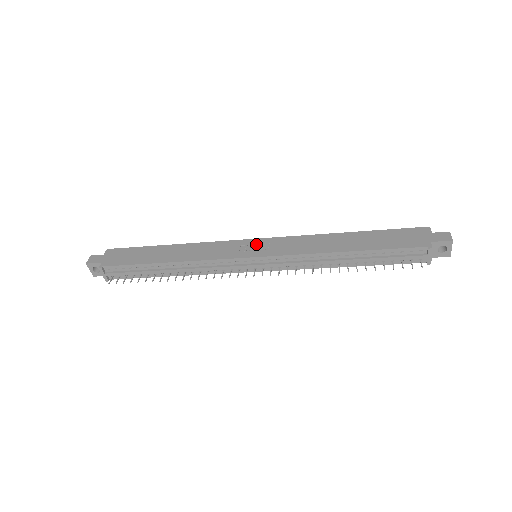
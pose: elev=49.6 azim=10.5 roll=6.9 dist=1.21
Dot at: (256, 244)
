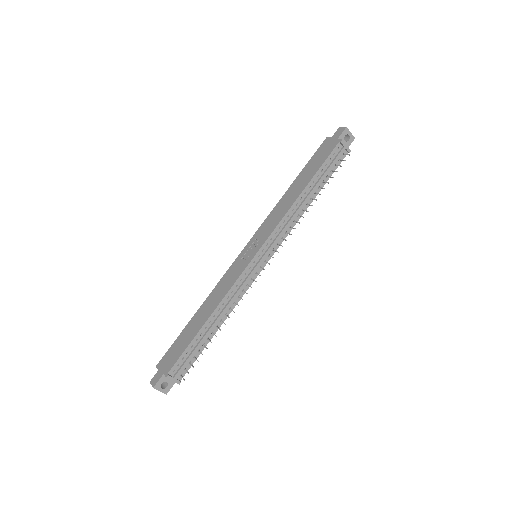
Dot at: (248, 249)
